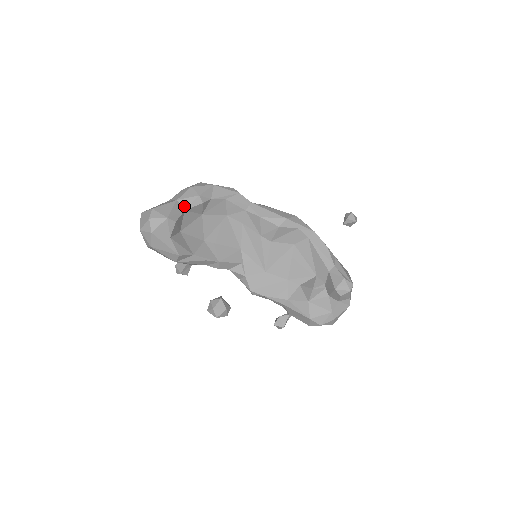
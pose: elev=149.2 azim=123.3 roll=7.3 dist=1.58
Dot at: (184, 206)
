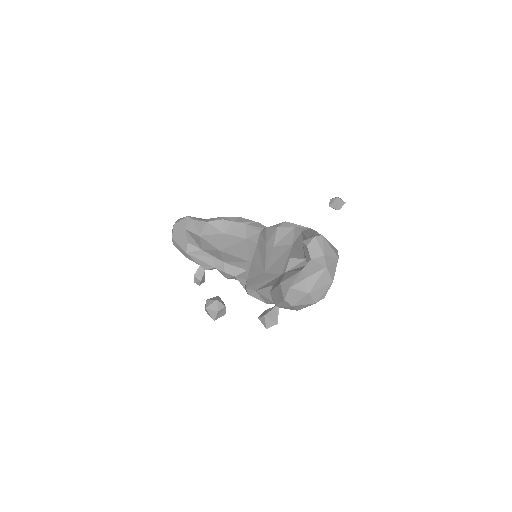
Dot at: (208, 221)
